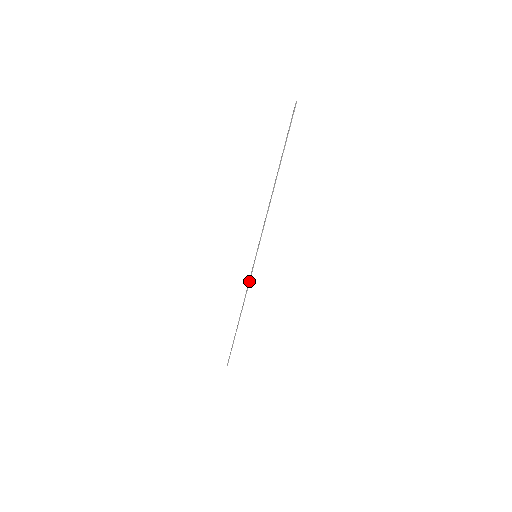
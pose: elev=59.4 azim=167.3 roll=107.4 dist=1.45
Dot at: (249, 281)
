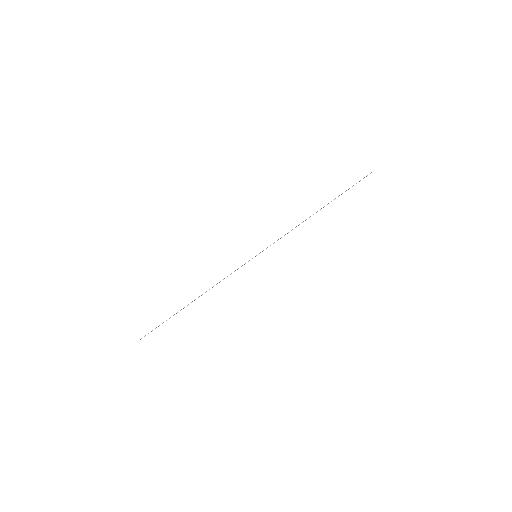
Dot at: occluded
